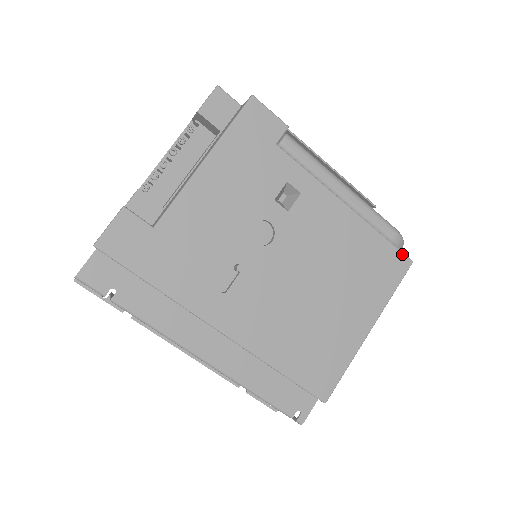
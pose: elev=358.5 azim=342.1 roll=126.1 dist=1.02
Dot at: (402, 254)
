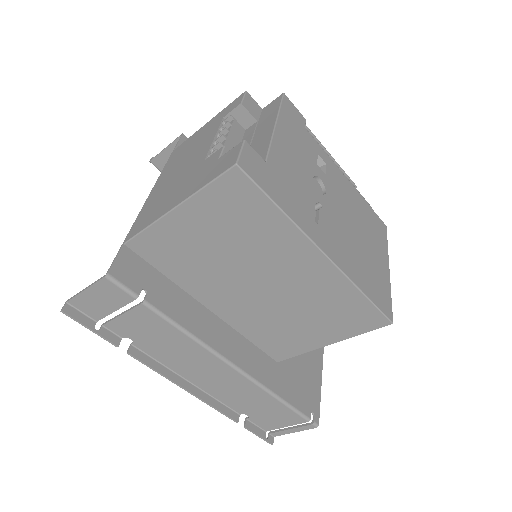
Dot at: occluded
